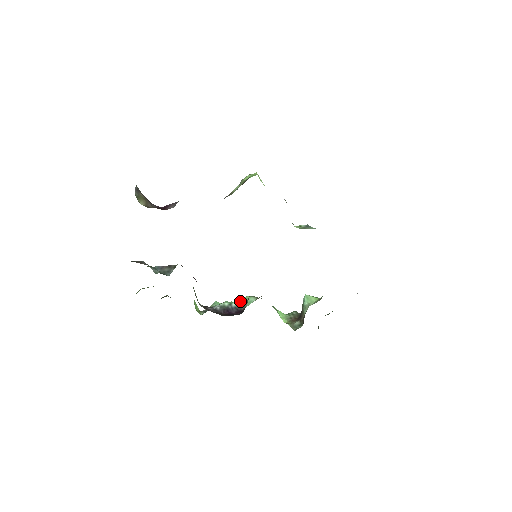
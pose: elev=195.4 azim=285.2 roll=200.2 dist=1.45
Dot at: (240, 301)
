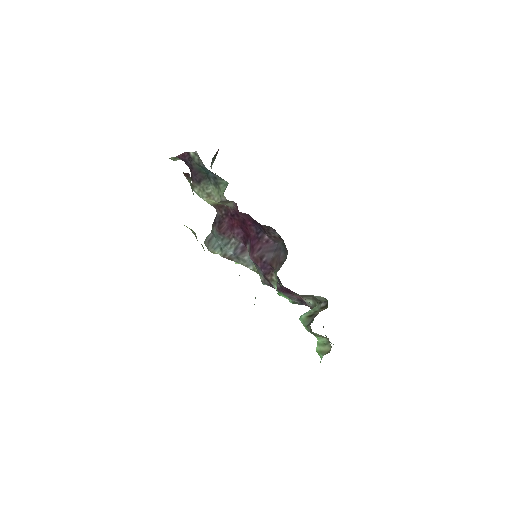
Dot at: occluded
